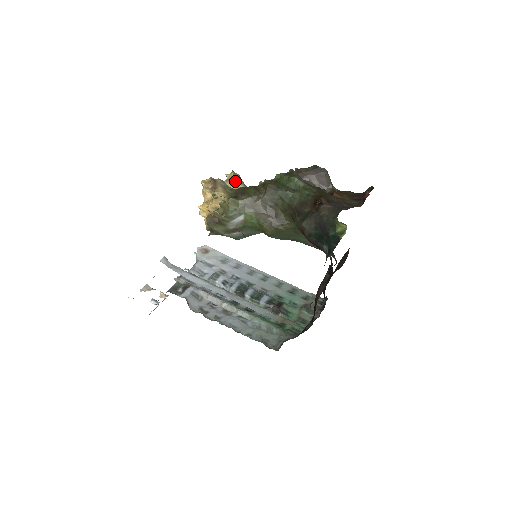
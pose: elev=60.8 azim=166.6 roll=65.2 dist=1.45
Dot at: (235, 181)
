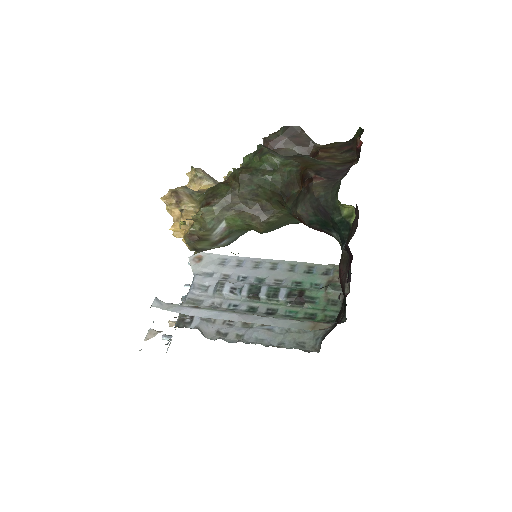
Dot at: (200, 179)
